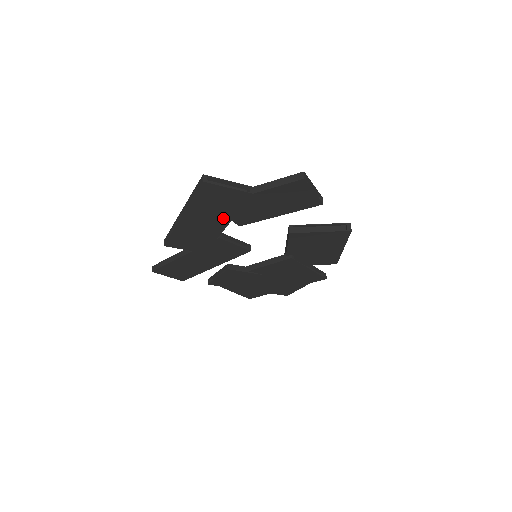
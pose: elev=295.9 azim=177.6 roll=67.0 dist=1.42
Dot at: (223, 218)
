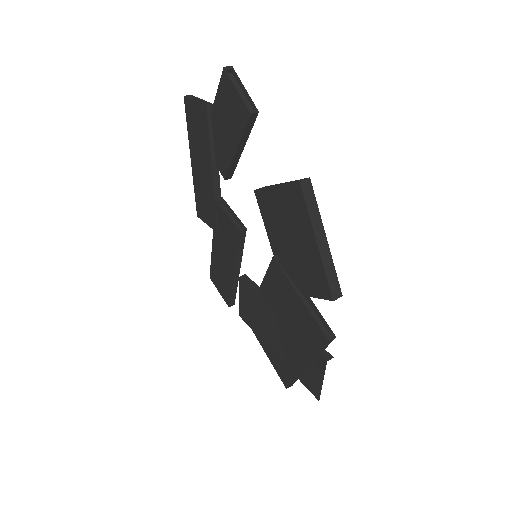
Dot at: (207, 157)
